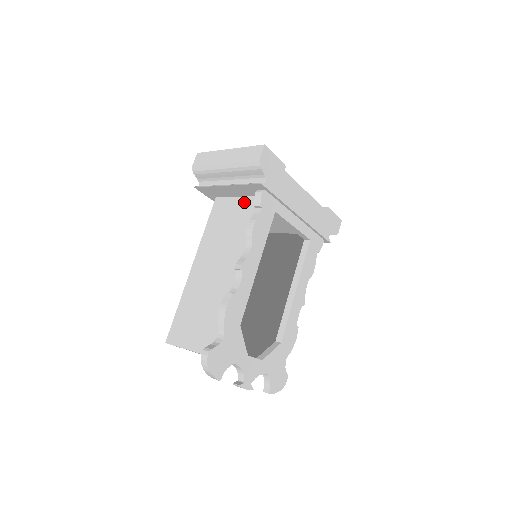
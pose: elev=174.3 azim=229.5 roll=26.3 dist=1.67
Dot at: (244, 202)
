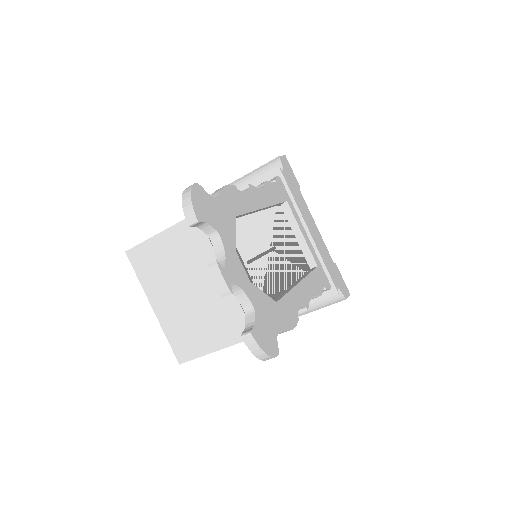
Dot at: occluded
